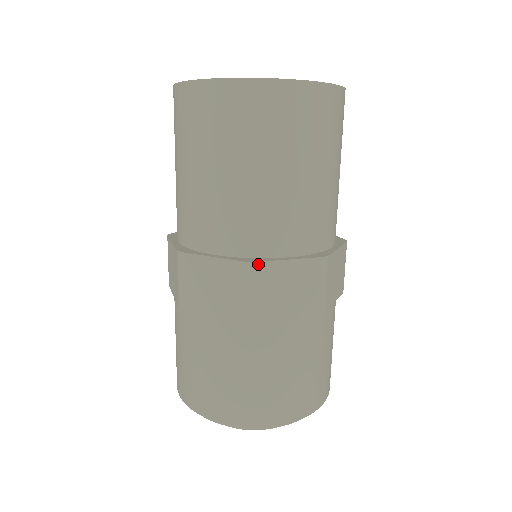
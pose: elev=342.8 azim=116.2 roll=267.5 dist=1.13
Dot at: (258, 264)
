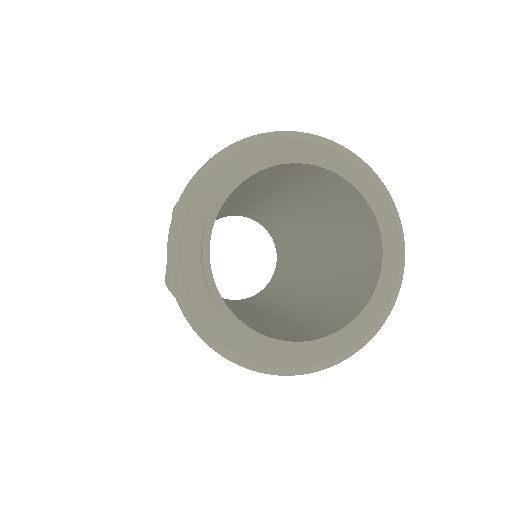
Dot at: occluded
